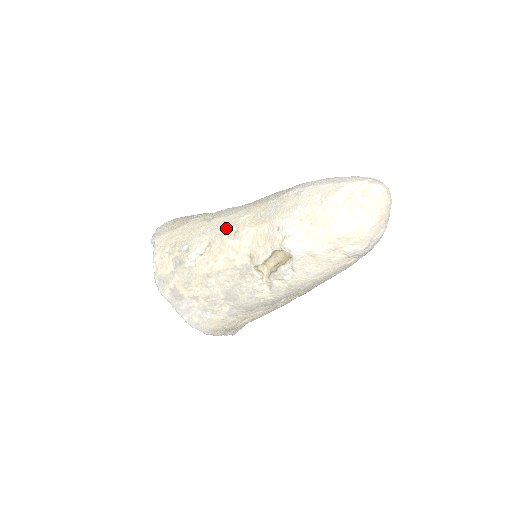
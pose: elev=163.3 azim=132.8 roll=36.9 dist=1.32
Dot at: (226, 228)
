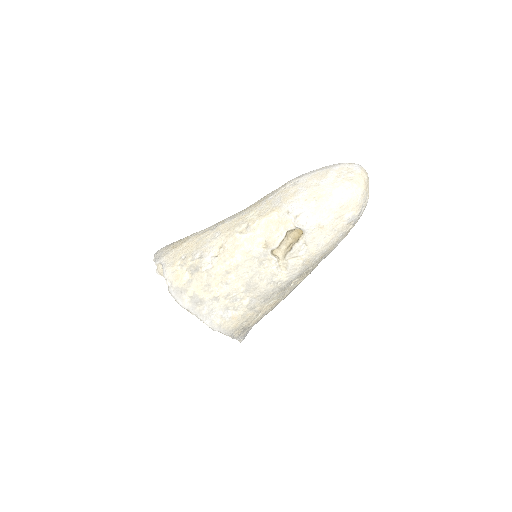
Dot at: (236, 227)
